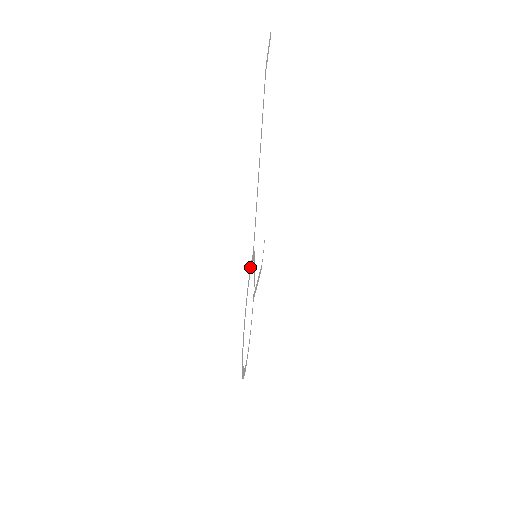
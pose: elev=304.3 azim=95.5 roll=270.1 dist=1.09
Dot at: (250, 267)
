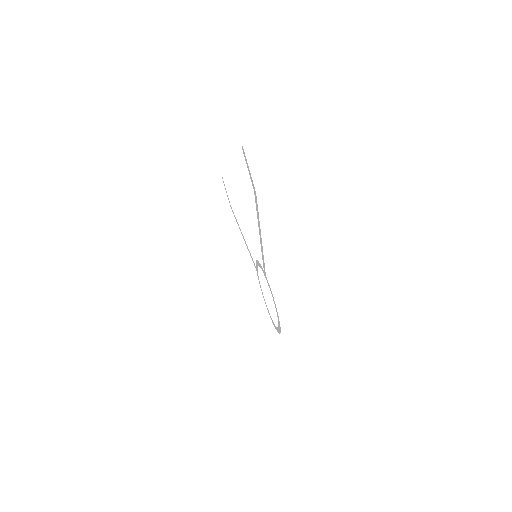
Dot at: (271, 291)
